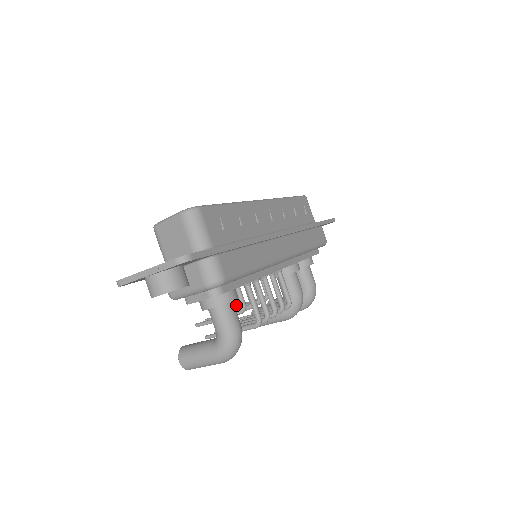
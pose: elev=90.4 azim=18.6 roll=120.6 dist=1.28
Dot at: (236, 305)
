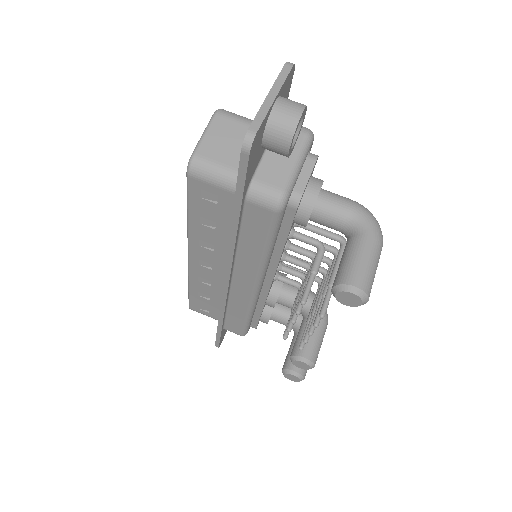
Dot at: (285, 329)
